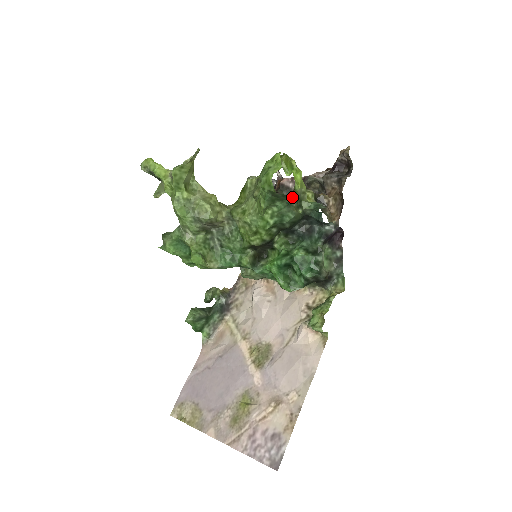
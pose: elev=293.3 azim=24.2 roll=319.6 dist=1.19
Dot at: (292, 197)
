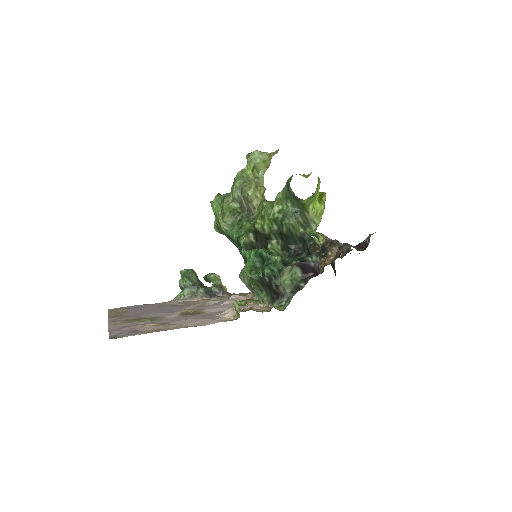
Dot at: (302, 211)
